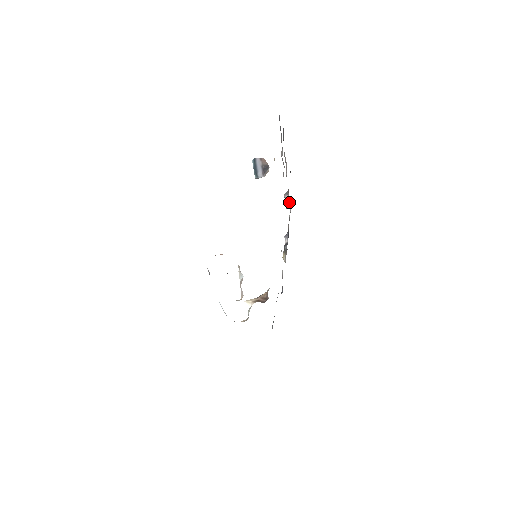
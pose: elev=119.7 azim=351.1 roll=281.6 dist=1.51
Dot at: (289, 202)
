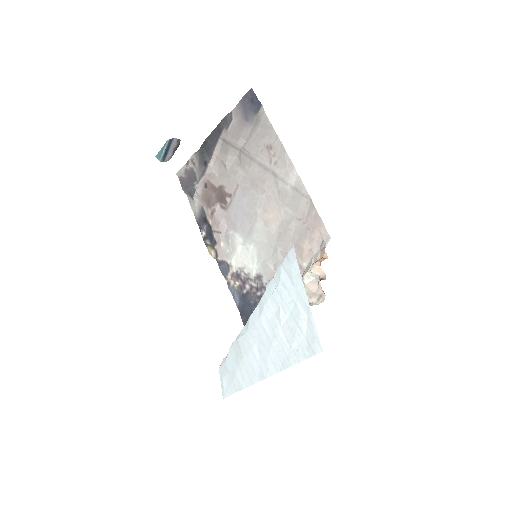
Dot at: (200, 191)
